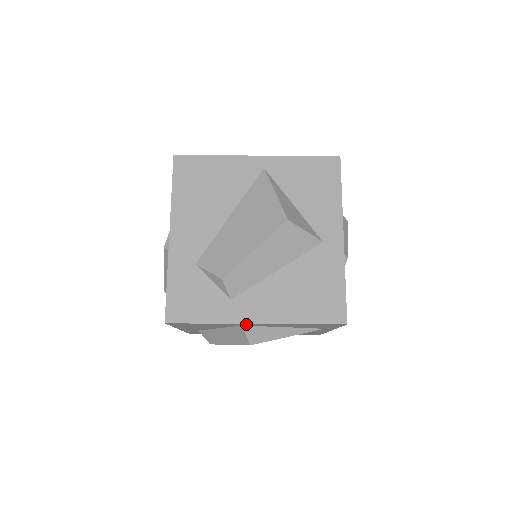
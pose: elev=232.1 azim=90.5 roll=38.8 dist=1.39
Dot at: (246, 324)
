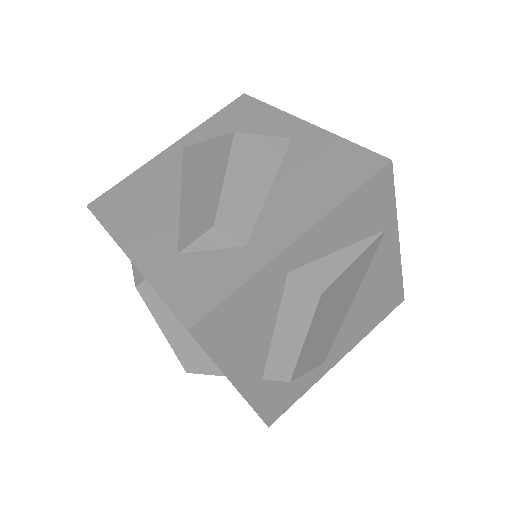
Dot at: (288, 256)
